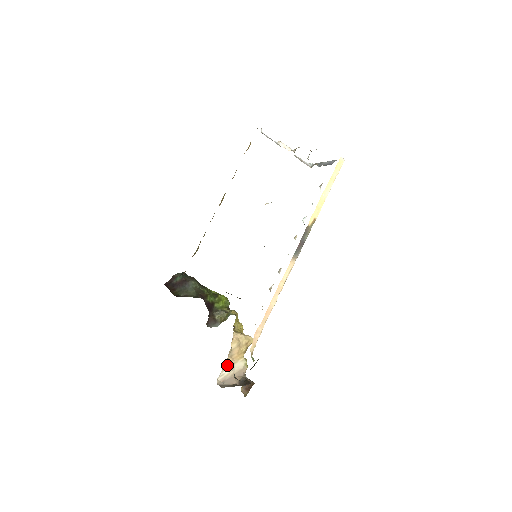
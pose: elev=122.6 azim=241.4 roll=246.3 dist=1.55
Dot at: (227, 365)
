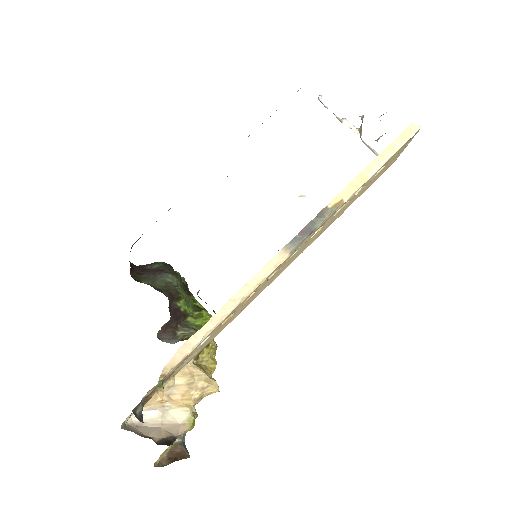
Dot at: (155, 403)
